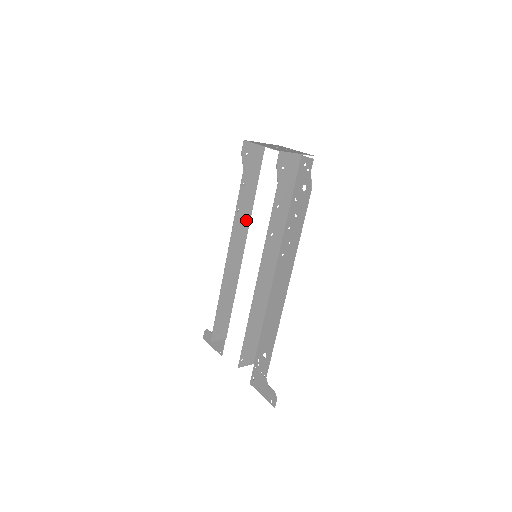
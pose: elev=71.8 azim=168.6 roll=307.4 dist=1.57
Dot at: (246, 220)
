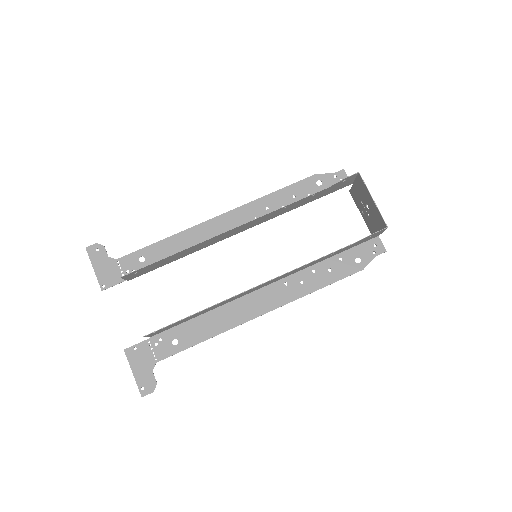
Dot at: (274, 216)
